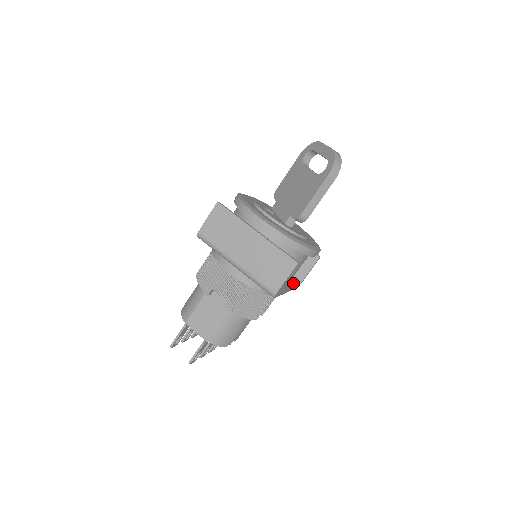
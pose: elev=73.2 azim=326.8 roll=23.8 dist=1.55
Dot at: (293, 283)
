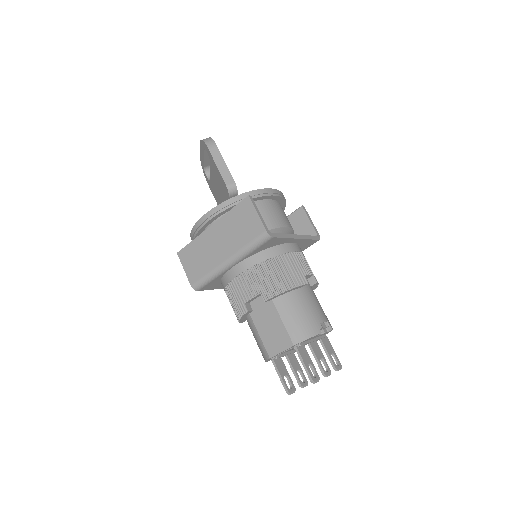
Dot at: occluded
